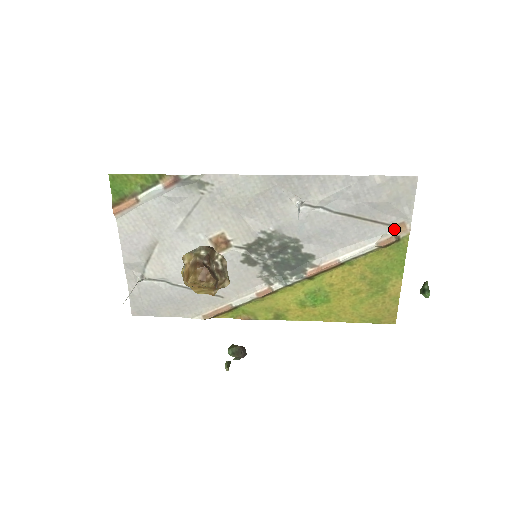
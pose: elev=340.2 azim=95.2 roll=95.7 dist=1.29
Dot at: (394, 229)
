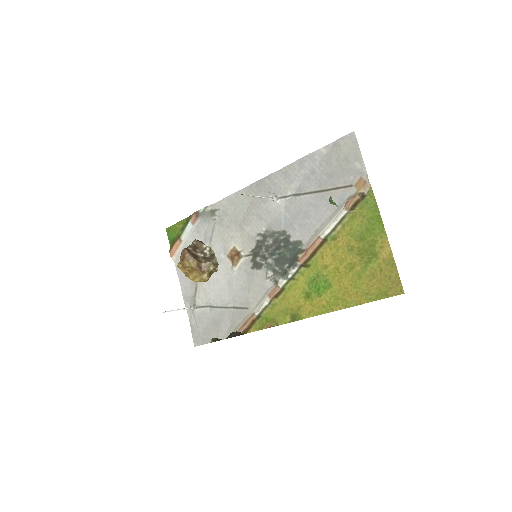
Dot at: (357, 188)
